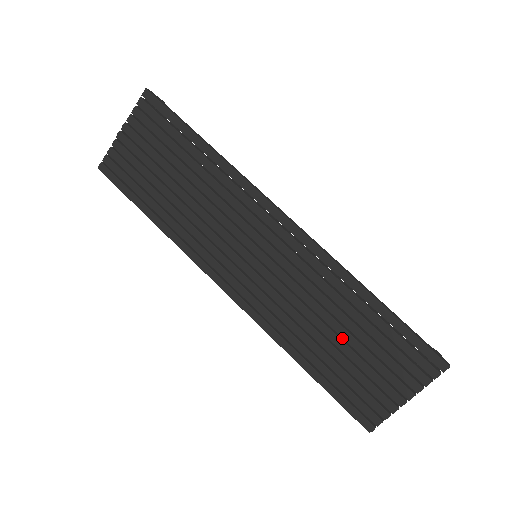
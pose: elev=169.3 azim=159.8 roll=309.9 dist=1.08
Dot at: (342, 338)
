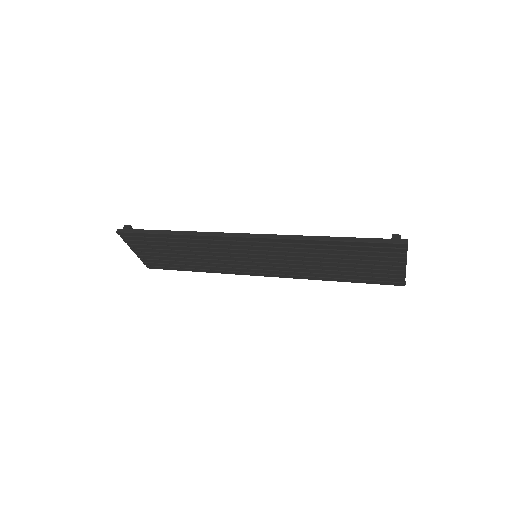
Dot at: (340, 261)
